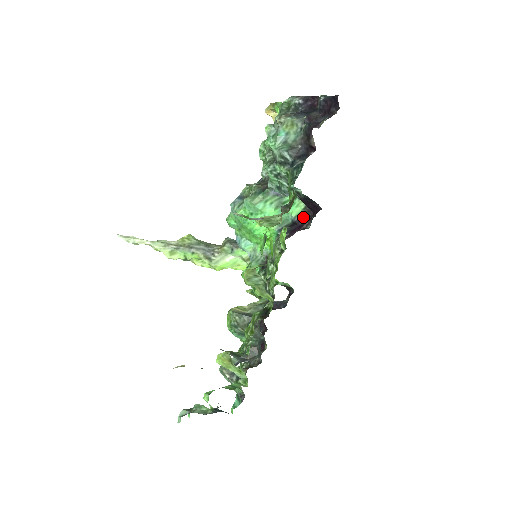
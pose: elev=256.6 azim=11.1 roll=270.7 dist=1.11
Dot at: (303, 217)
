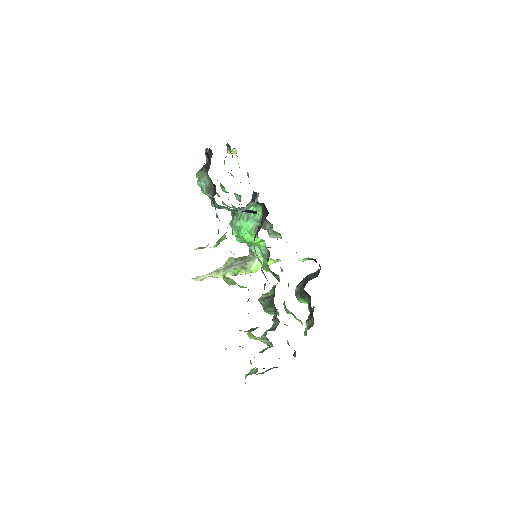
Dot at: (263, 217)
